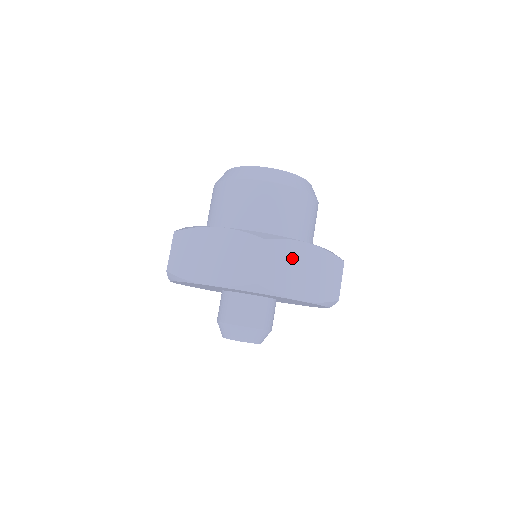
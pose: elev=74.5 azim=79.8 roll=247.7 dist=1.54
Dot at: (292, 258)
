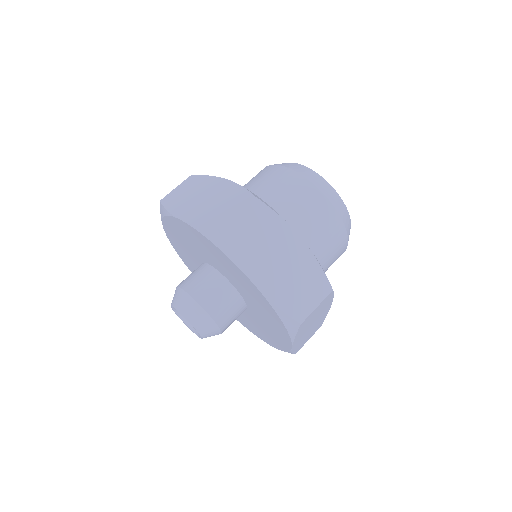
Dot at: (321, 312)
